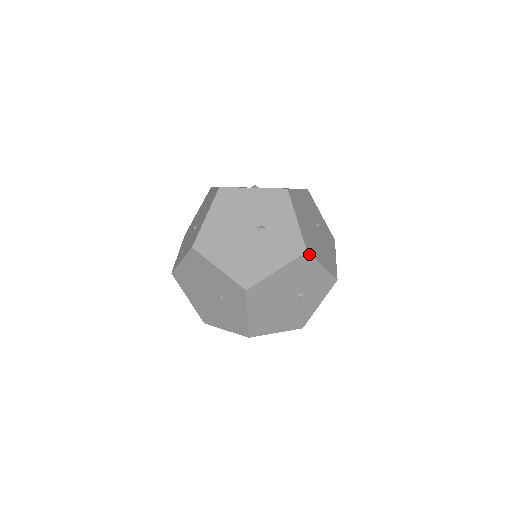
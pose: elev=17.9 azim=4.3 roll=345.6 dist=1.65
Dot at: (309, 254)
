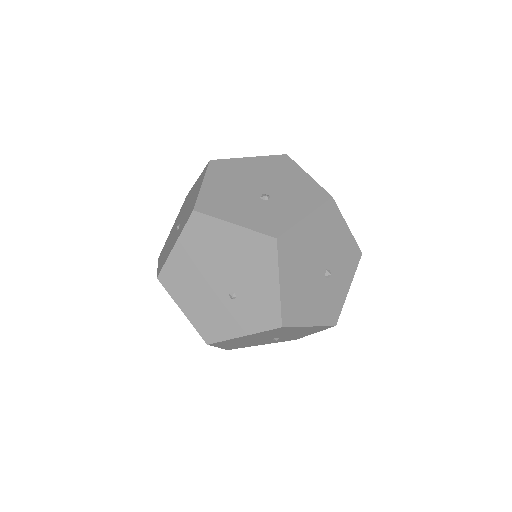
Dot at: occluded
